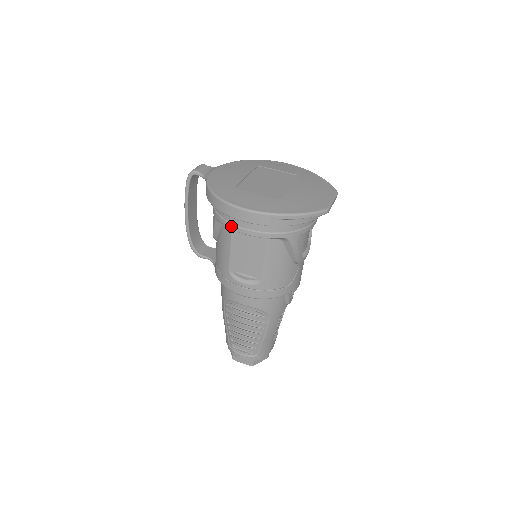
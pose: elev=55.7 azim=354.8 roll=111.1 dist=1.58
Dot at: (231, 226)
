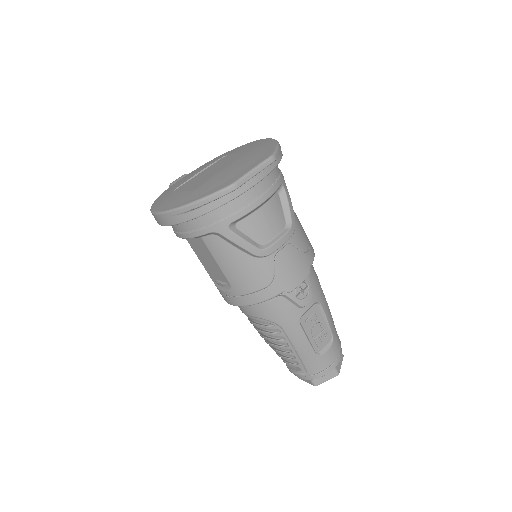
Dot at: occluded
